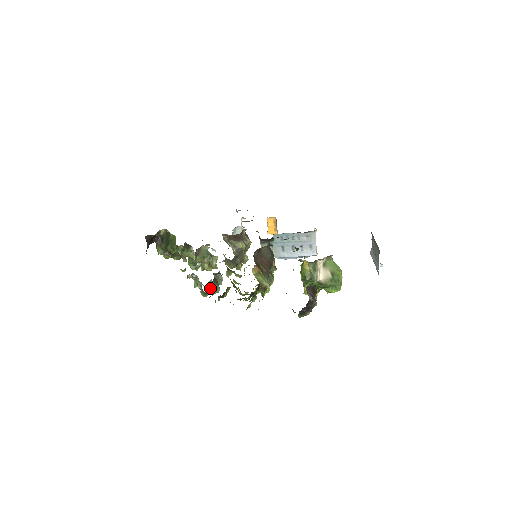
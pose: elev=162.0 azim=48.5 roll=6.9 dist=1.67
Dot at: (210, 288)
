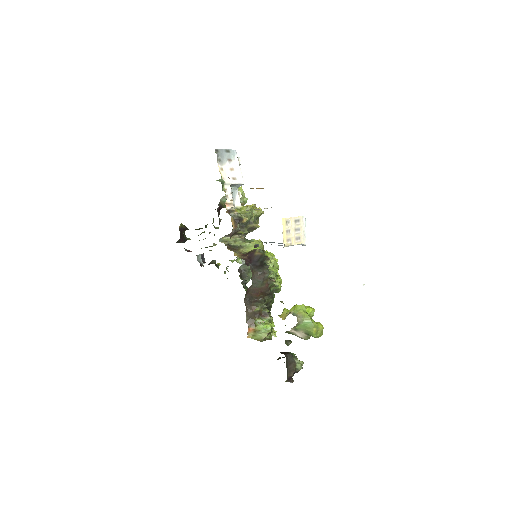
Dot at: (244, 284)
